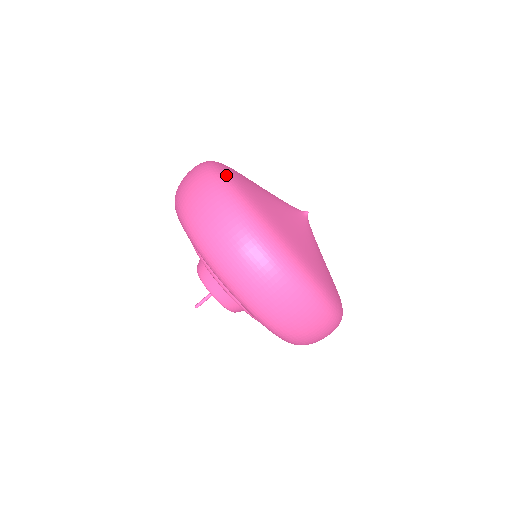
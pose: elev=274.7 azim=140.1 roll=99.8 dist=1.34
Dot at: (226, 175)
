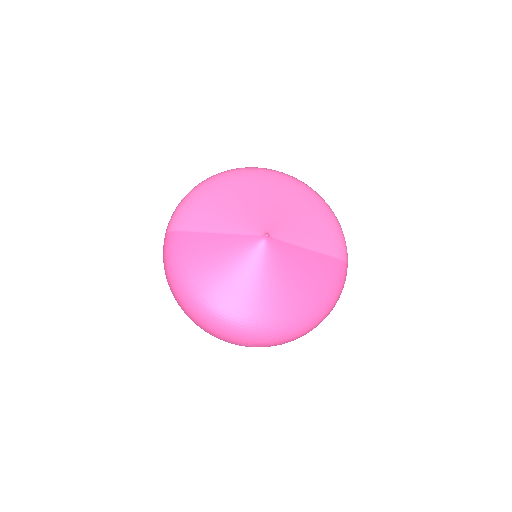
Dot at: (191, 297)
